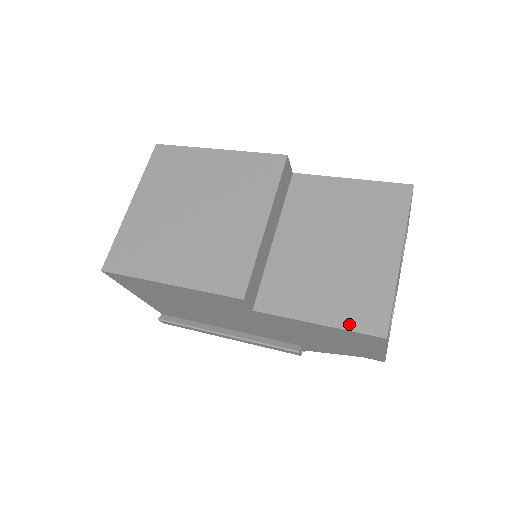
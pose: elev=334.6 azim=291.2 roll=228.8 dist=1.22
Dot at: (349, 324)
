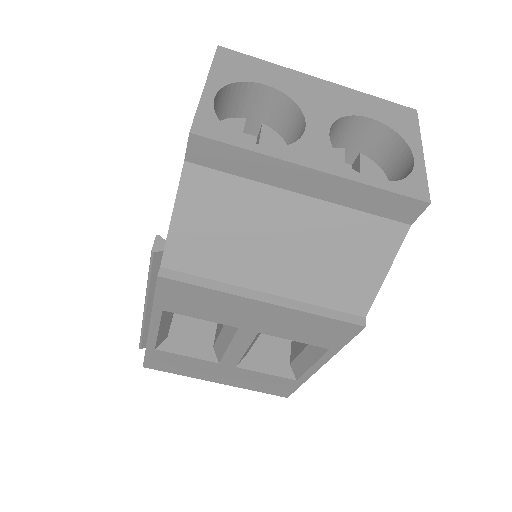
Dot at: occluded
